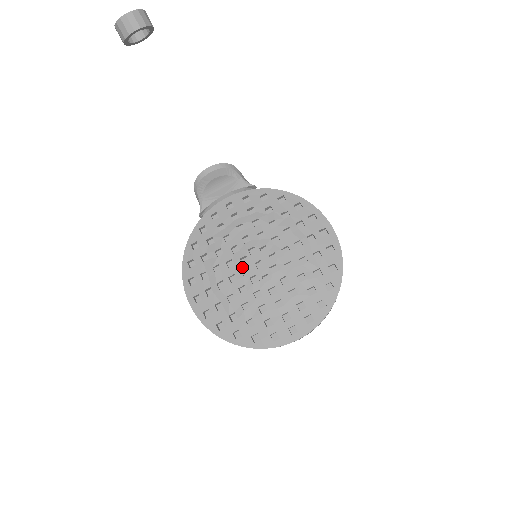
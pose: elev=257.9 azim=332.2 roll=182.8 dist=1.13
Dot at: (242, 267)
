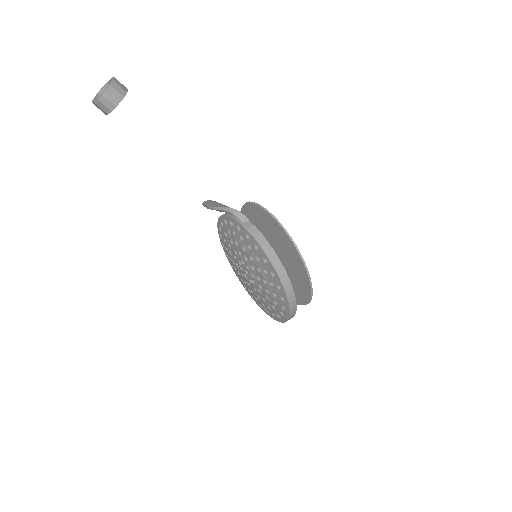
Dot at: (240, 266)
